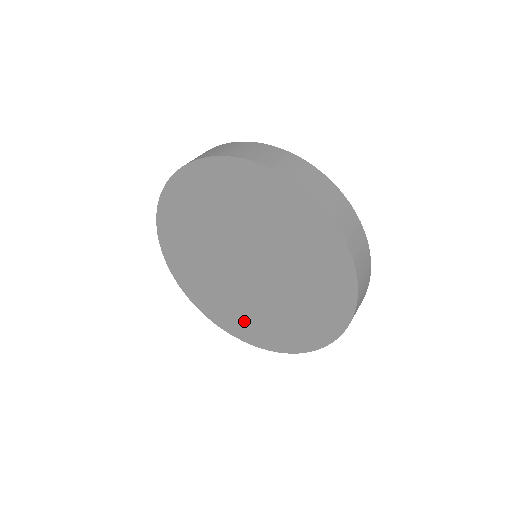
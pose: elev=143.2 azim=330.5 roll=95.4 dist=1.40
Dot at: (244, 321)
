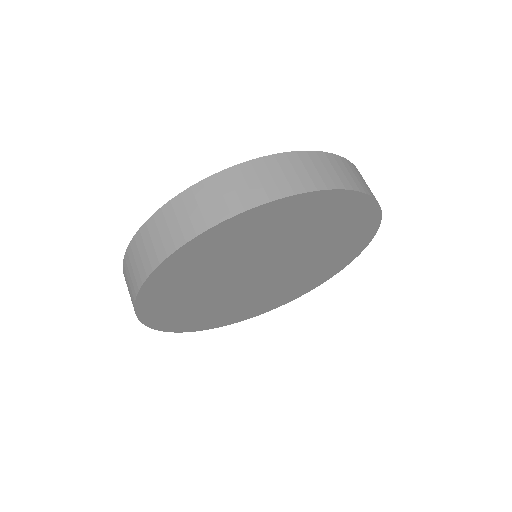
Dot at: (250, 308)
